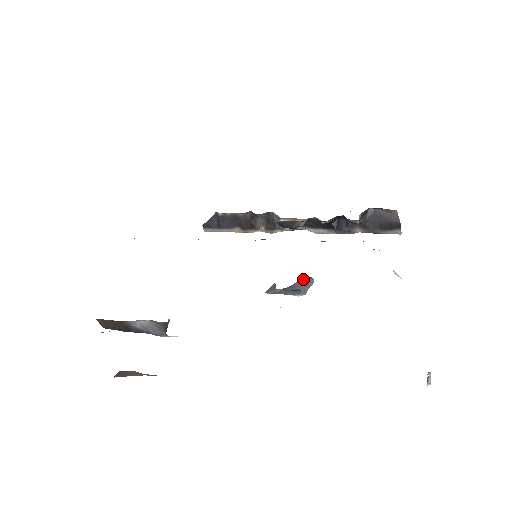
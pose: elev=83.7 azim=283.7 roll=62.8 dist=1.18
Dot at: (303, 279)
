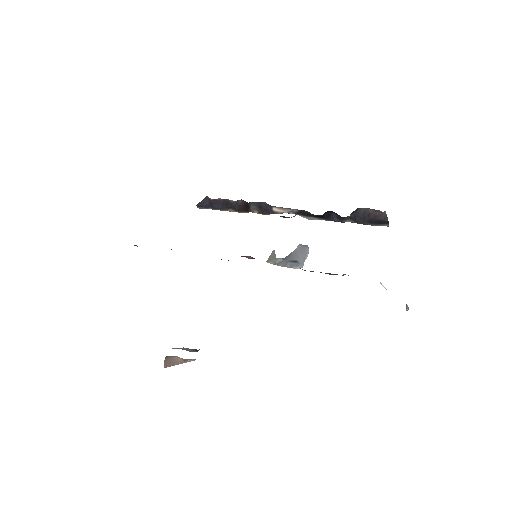
Dot at: (299, 247)
